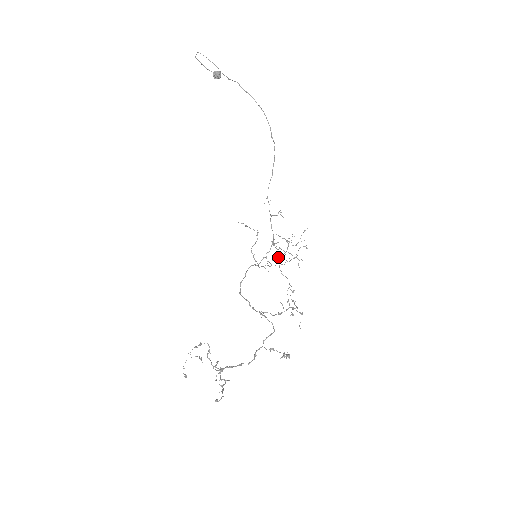
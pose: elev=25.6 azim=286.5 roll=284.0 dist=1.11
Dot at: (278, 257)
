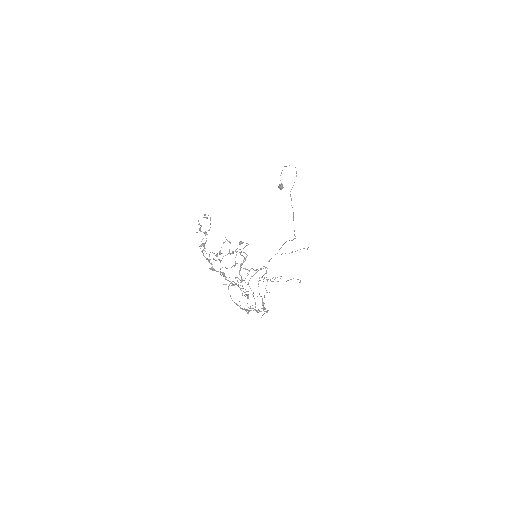
Dot at: (262, 276)
